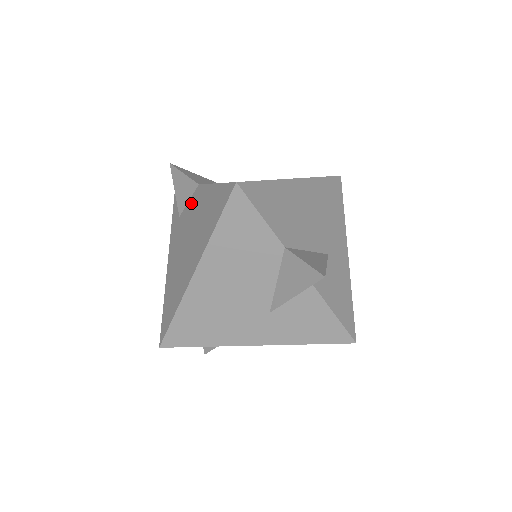
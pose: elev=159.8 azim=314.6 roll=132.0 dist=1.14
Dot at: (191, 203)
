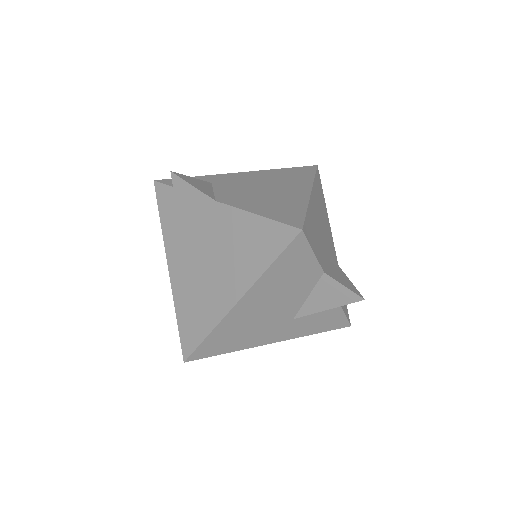
Dot at: (204, 218)
